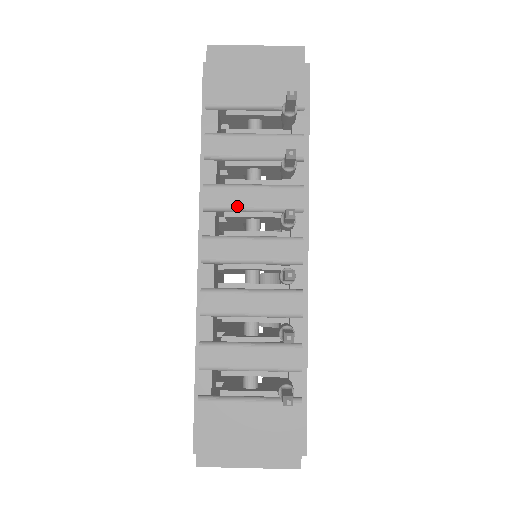
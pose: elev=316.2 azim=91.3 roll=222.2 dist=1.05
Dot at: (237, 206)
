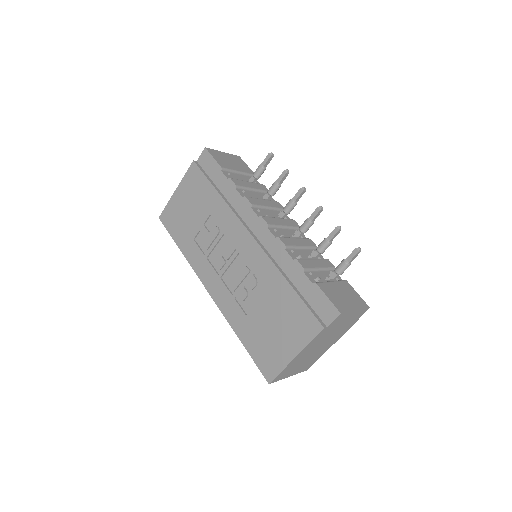
Dot at: (263, 205)
